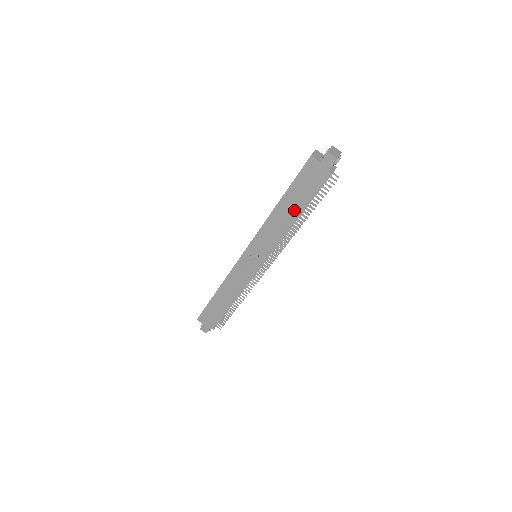
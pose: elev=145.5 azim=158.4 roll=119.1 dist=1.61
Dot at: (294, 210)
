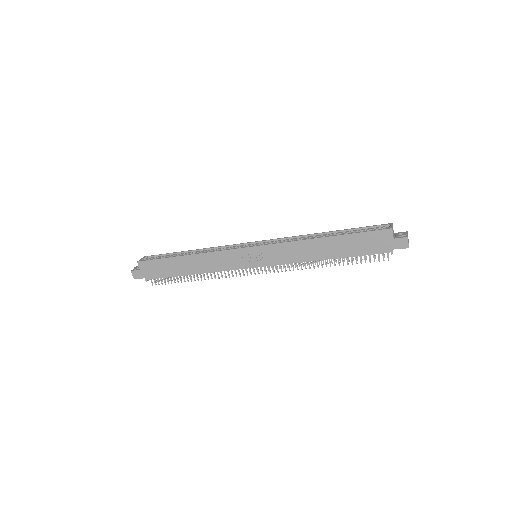
Dot at: (333, 253)
